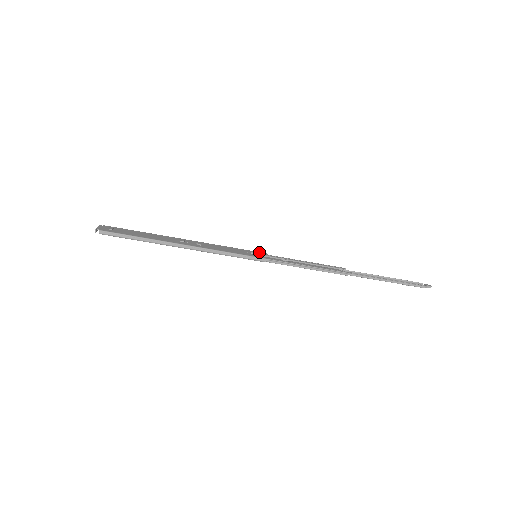
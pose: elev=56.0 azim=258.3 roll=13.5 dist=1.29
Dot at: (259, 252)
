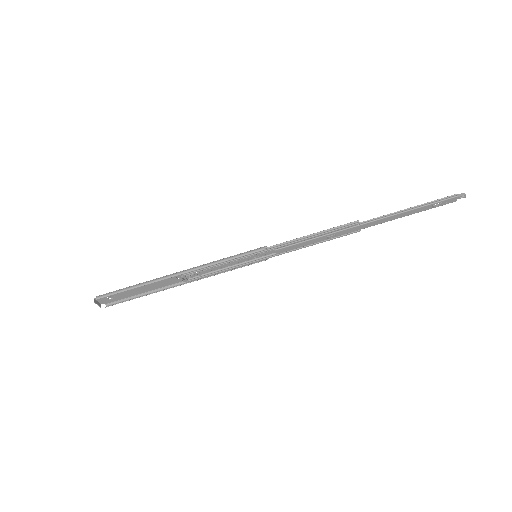
Dot at: (260, 257)
